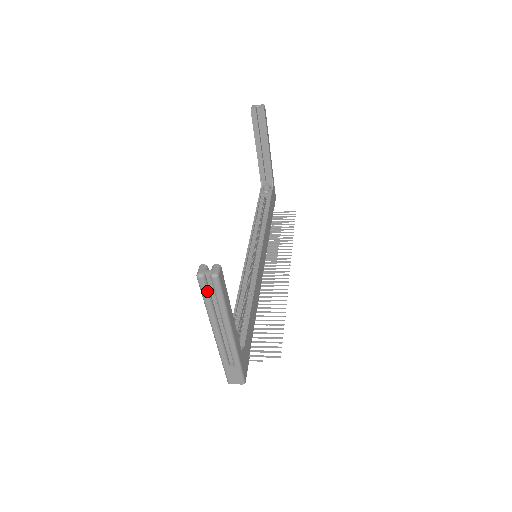
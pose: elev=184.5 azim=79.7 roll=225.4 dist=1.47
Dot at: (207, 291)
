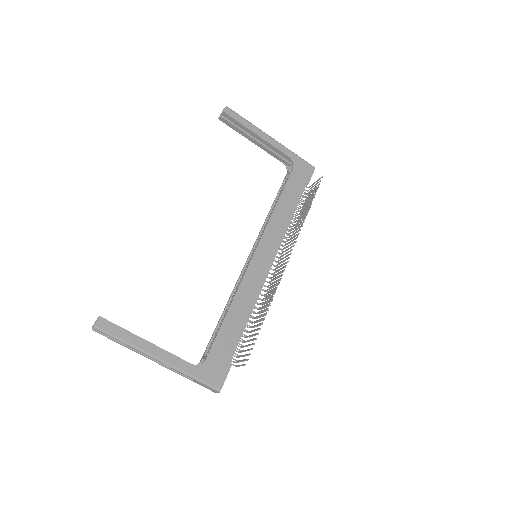
Dot at: (108, 336)
